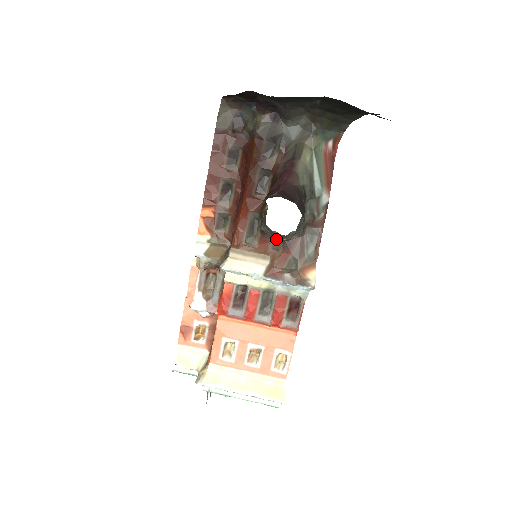
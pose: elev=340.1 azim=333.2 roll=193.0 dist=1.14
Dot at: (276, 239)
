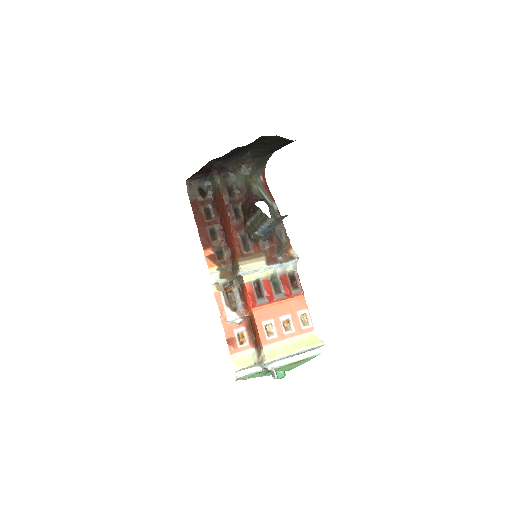
Dot at: (261, 241)
